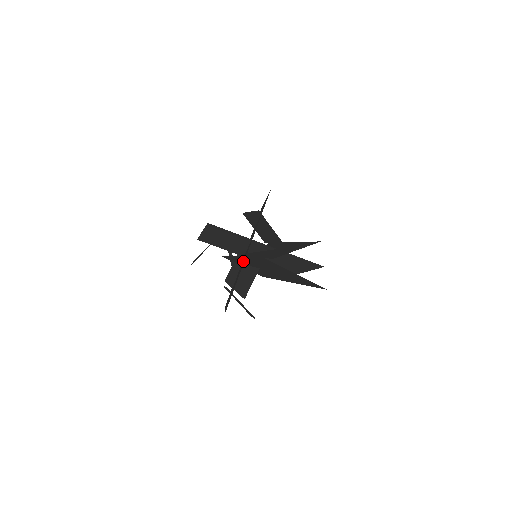
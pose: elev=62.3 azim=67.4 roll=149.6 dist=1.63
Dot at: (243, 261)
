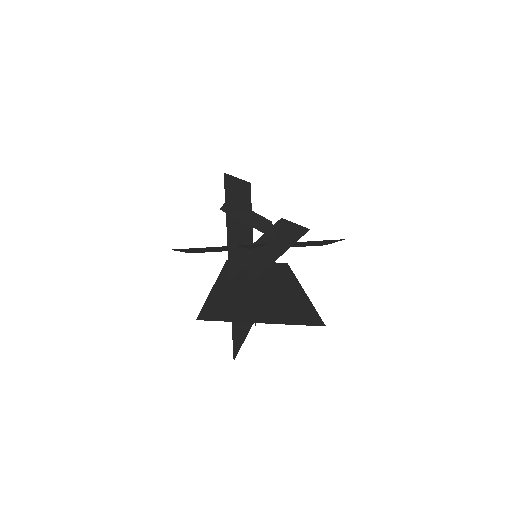
Dot at: (236, 276)
